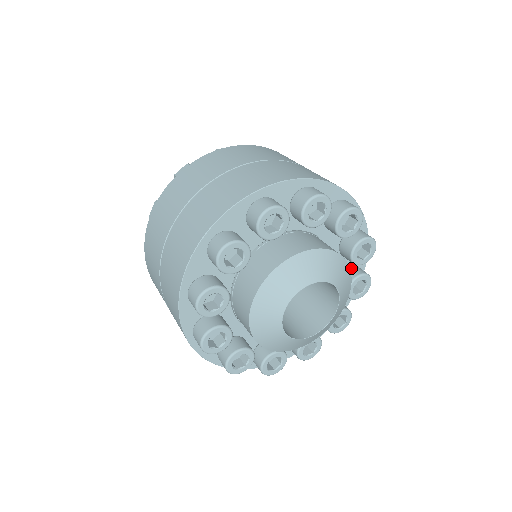
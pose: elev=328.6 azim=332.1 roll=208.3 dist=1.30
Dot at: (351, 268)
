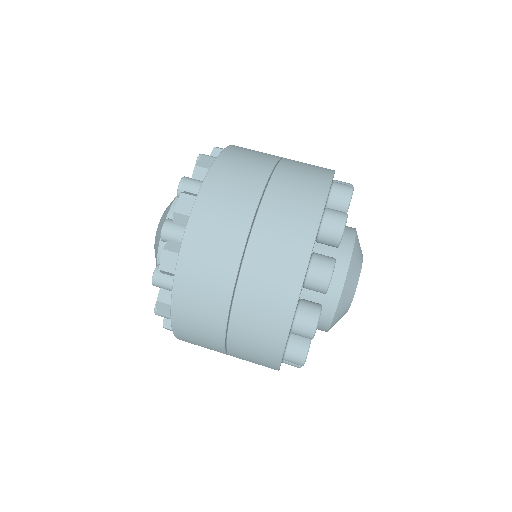
Dot at: occluded
